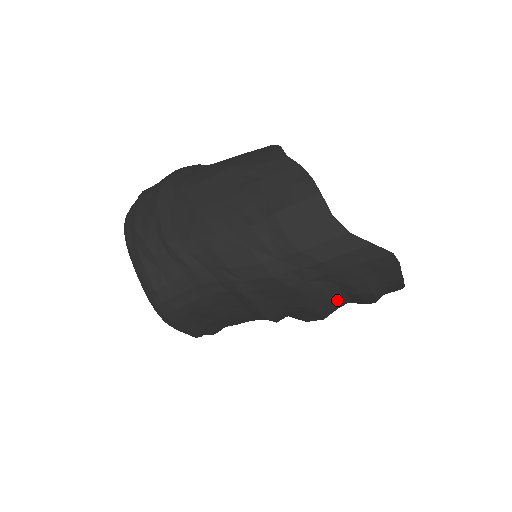
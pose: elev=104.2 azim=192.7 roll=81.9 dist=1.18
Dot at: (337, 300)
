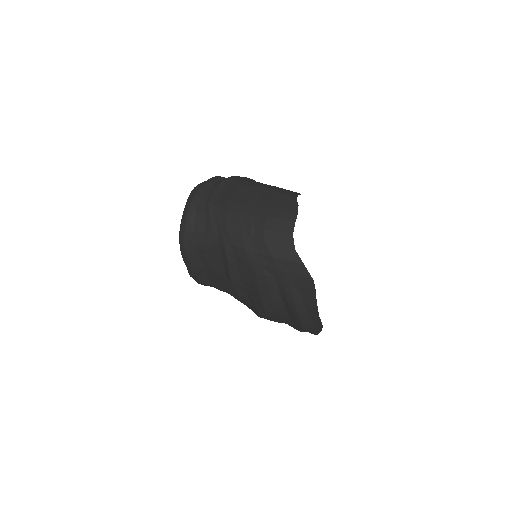
Dot at: (275, 297)
